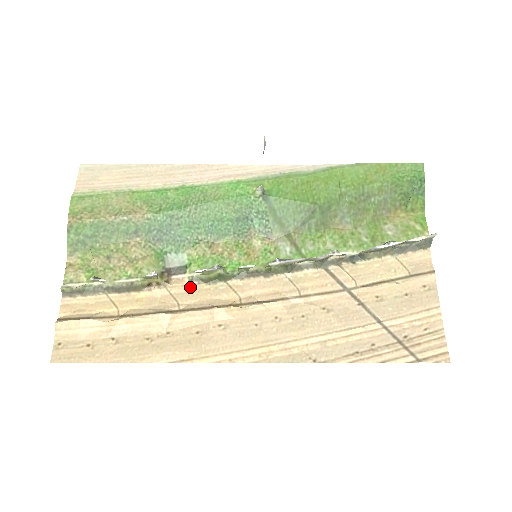
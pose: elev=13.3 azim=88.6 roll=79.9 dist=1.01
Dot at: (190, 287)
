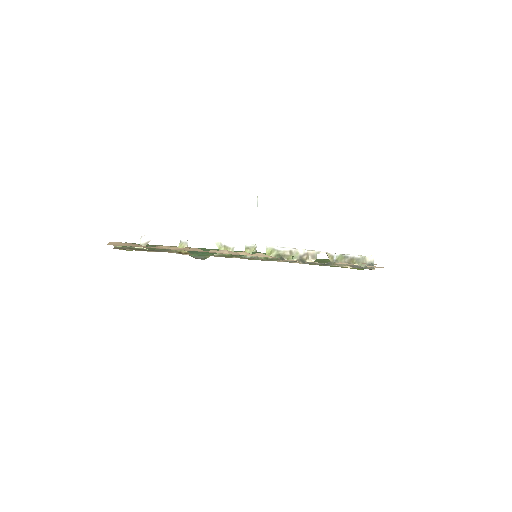
Dot at: occluded
